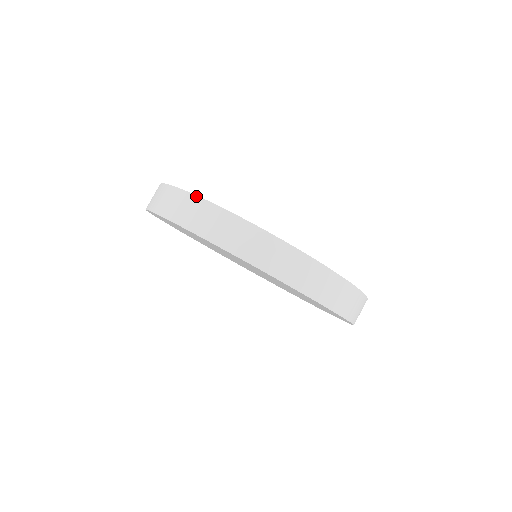
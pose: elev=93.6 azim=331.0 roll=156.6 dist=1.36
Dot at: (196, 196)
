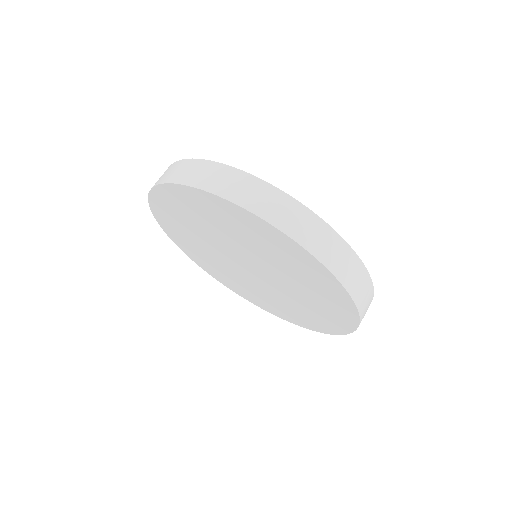
Dot at: occluded
